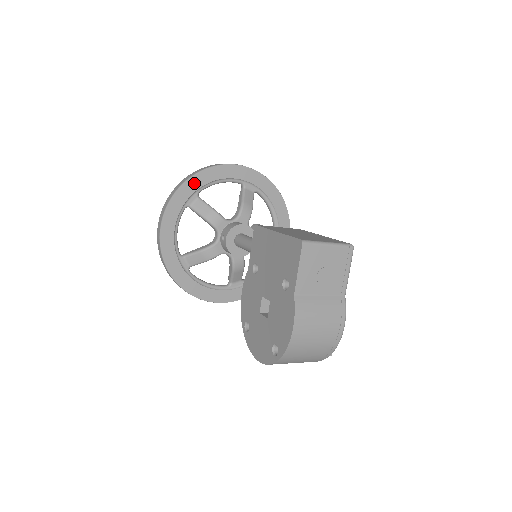
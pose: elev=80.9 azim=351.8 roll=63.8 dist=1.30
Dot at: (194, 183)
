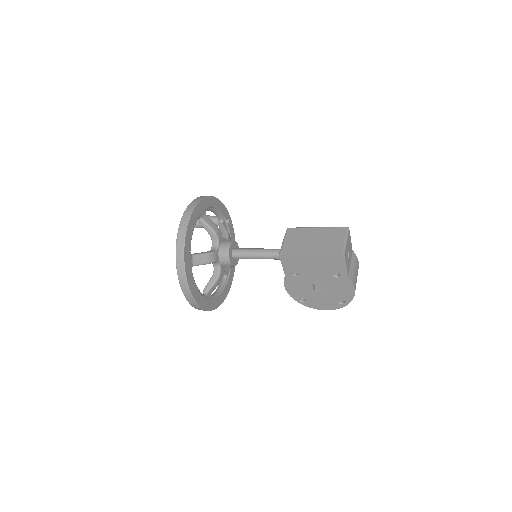
Dot at: (187, 252)
